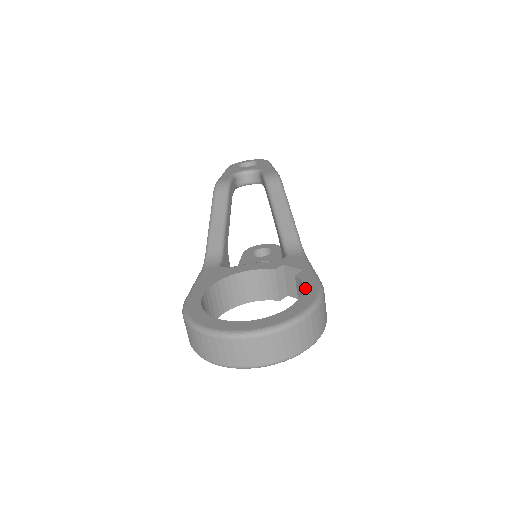
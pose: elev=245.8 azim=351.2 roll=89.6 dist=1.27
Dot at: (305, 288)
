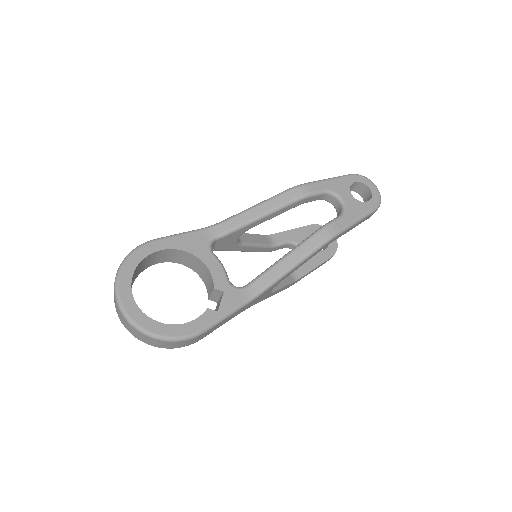
Dot at: (189, 323)
